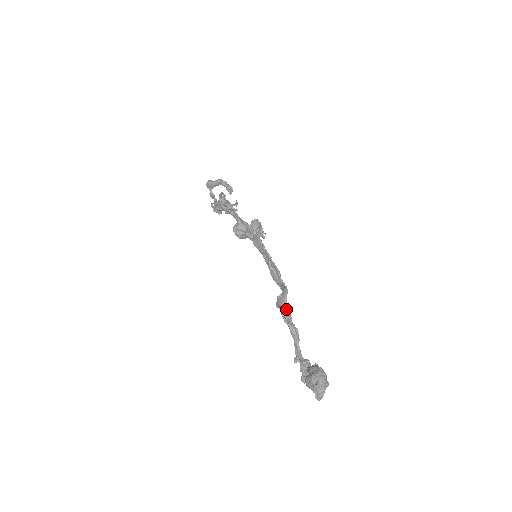
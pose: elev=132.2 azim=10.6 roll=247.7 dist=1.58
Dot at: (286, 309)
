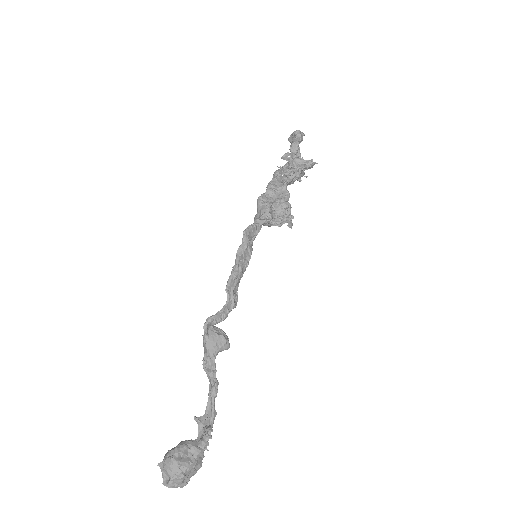
Dot at: (205, 347)
